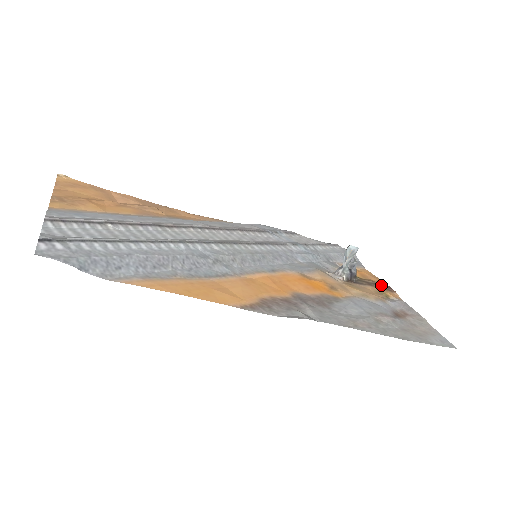
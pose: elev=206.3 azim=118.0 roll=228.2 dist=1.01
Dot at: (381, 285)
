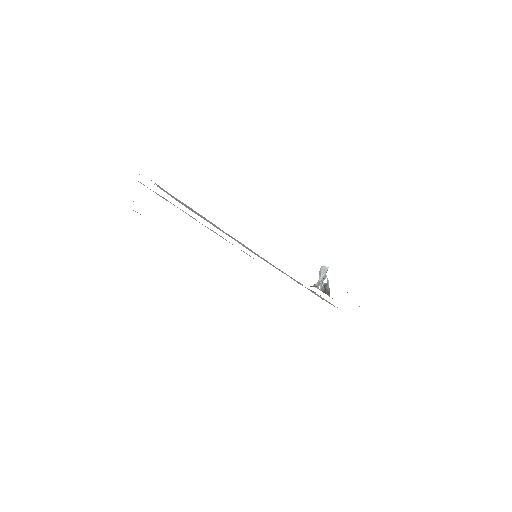
Dot at: occluded
